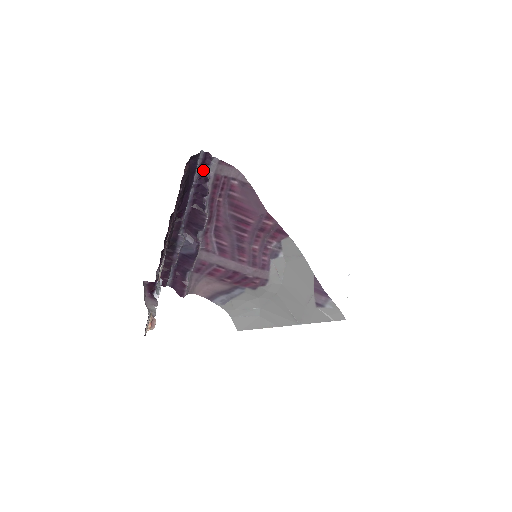
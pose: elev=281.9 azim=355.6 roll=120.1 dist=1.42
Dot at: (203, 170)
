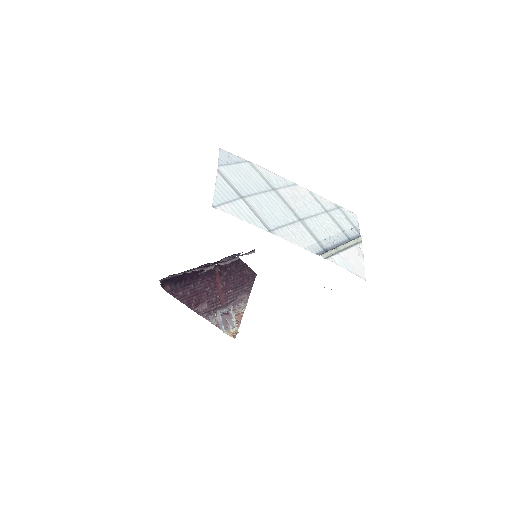
Dot at: (173, 275)
